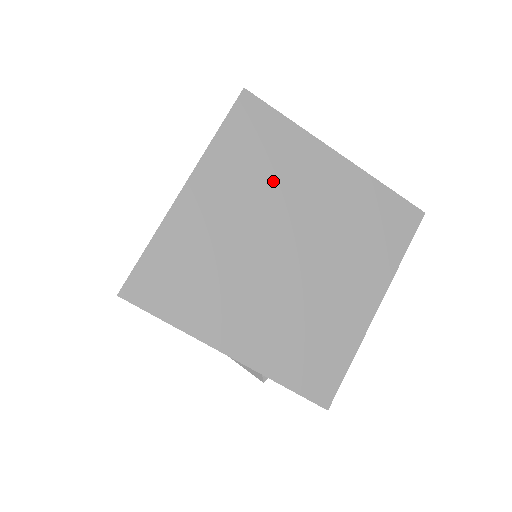
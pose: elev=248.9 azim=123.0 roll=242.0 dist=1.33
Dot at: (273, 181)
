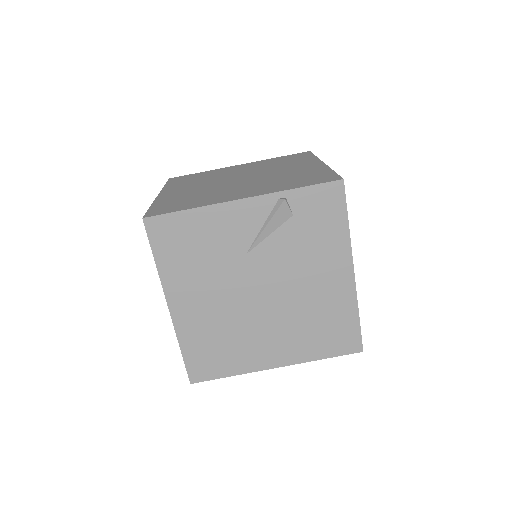
Dot at: (210, 178)
